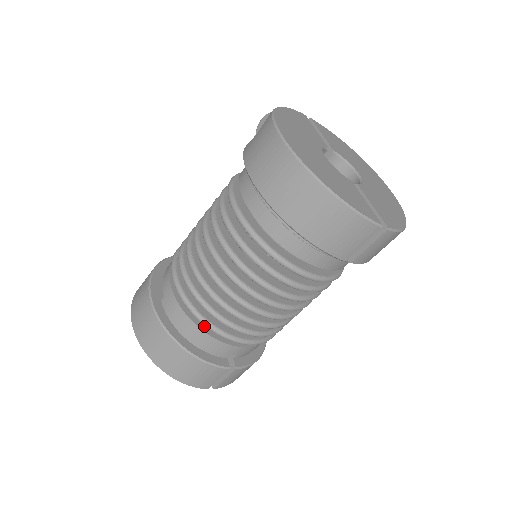
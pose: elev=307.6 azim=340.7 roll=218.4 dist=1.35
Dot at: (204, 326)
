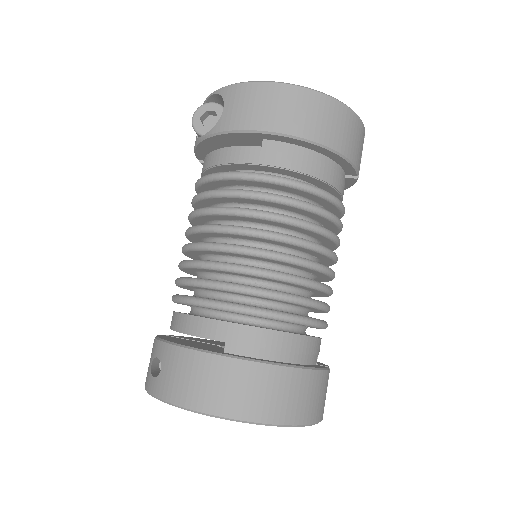
Dot at: occluded
